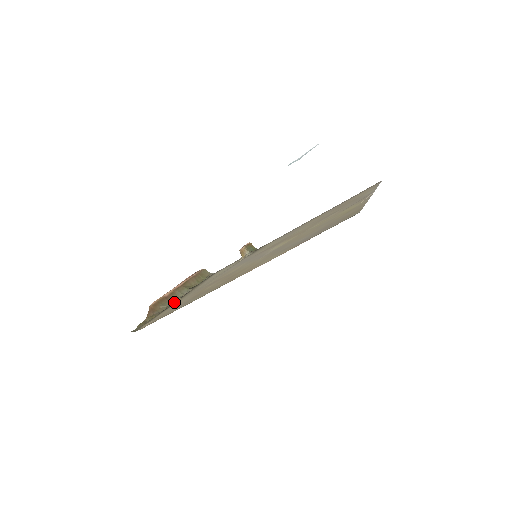
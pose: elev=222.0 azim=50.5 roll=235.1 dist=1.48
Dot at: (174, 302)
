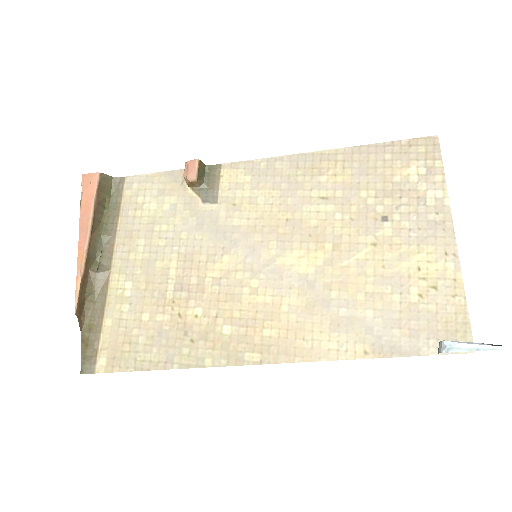
Dot at: (102, 282)
